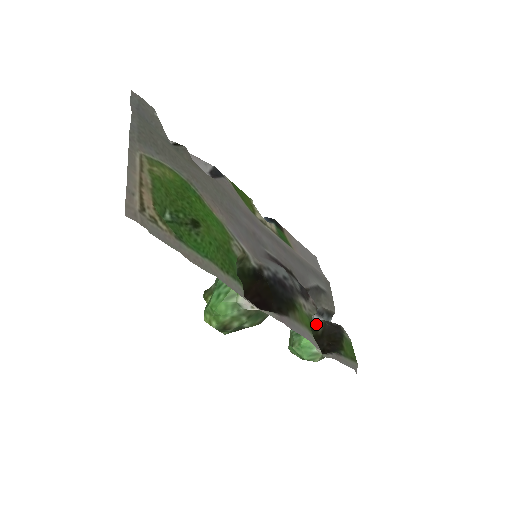
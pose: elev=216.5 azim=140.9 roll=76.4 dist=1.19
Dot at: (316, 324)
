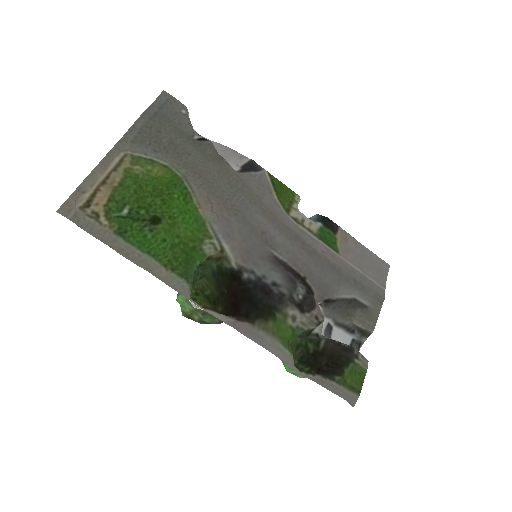
Dot at: (320, 339)
